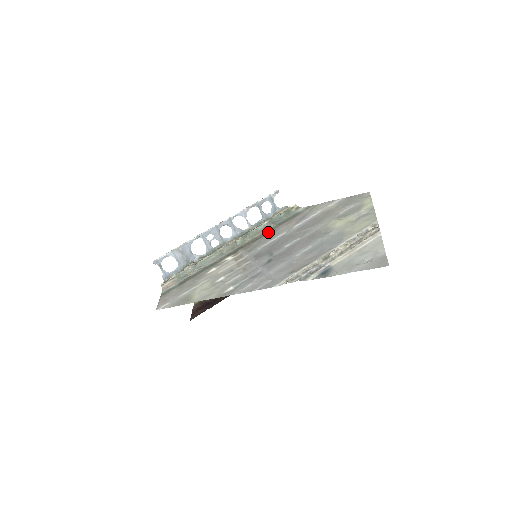
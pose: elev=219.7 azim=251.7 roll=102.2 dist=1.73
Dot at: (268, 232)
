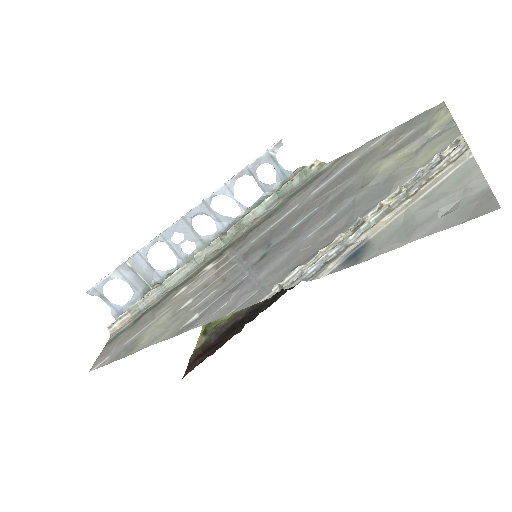
Dot at: (272, 213)
